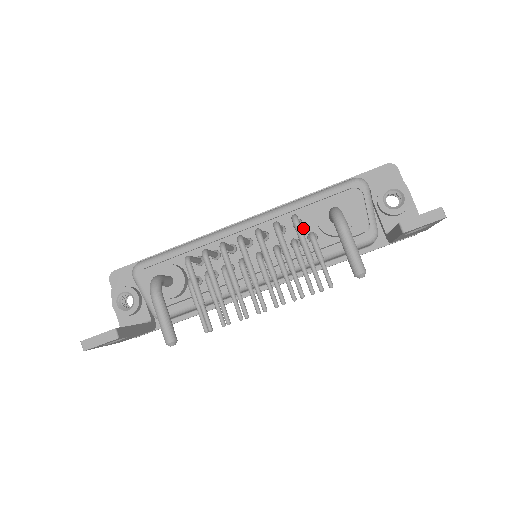
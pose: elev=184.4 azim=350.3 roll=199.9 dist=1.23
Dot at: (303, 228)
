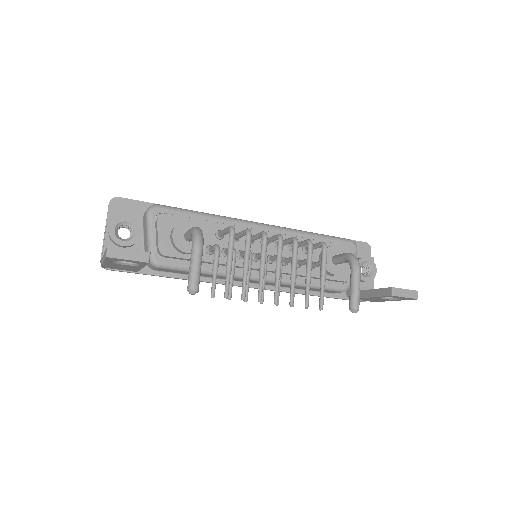
Dot at: occluded
